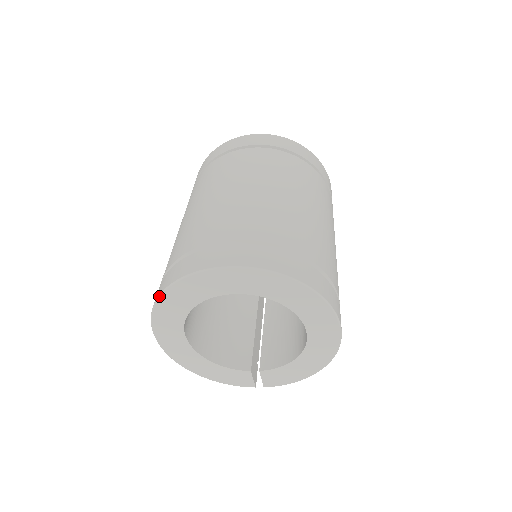
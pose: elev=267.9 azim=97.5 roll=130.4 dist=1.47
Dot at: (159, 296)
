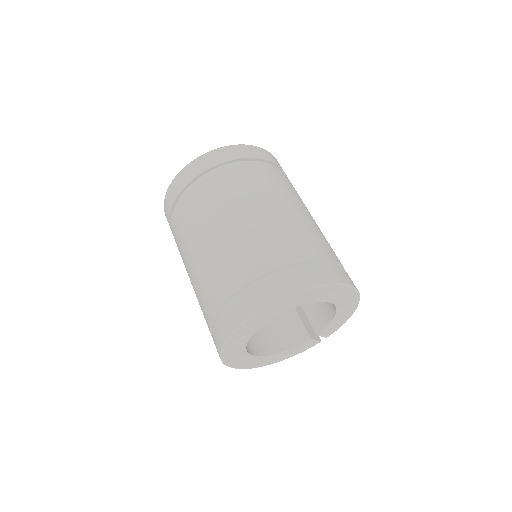
Dot at: (220, 355)
